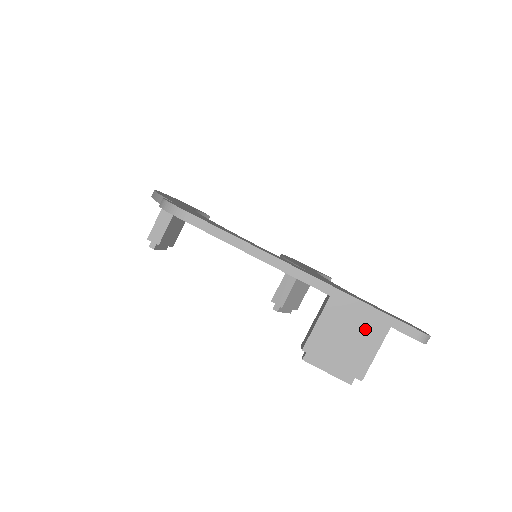
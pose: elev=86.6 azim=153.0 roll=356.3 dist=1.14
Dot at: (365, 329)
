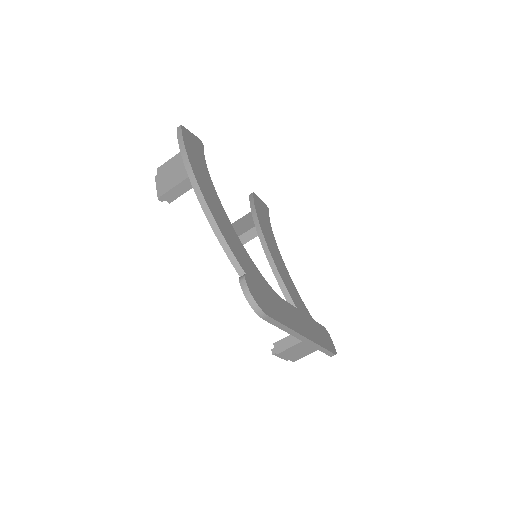
Dot at: (312, 348)
